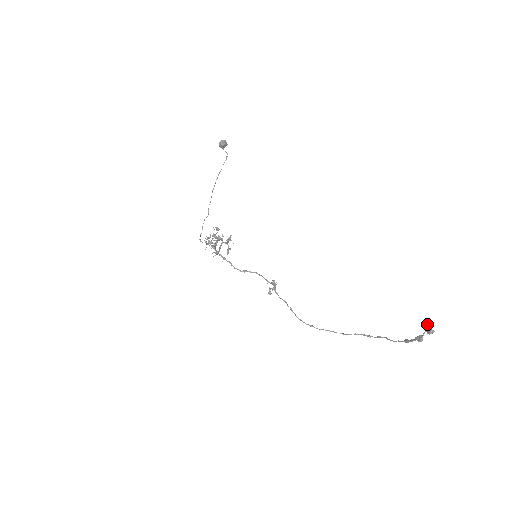
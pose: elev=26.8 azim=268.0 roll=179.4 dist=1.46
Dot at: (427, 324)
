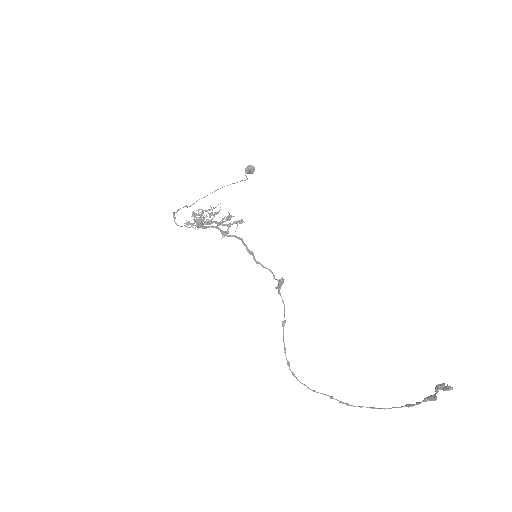
Dot at: occluded
